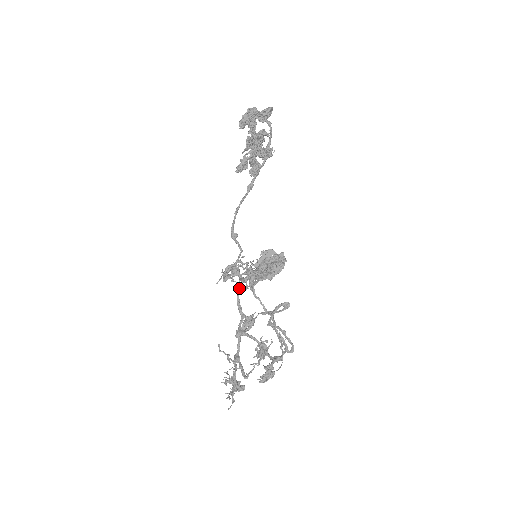
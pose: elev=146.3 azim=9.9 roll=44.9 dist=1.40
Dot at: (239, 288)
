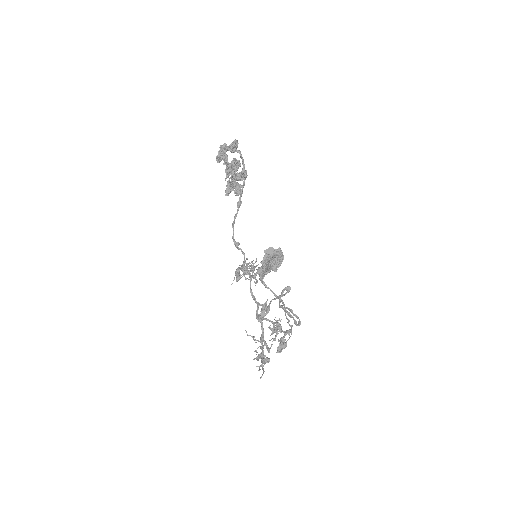
Dot at: (250, 284)
